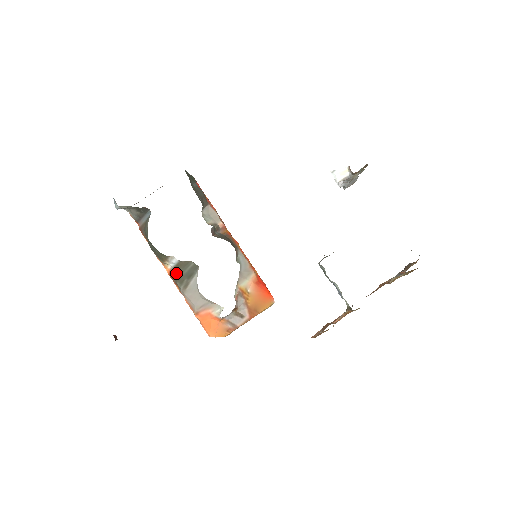
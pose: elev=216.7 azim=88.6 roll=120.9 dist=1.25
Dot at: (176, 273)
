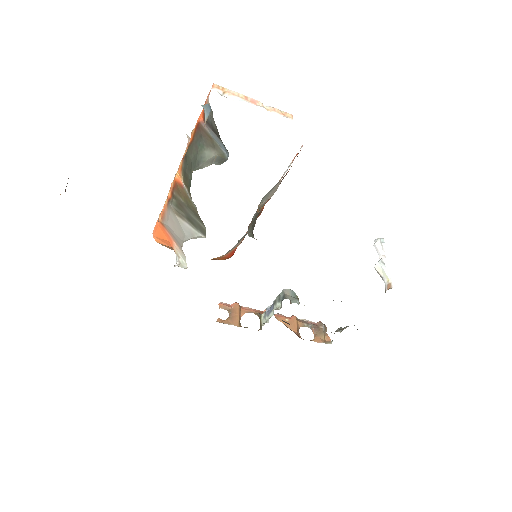
Dot at: (183, 199)
